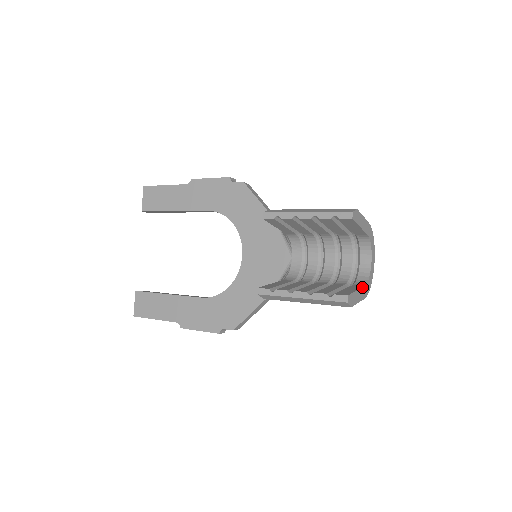
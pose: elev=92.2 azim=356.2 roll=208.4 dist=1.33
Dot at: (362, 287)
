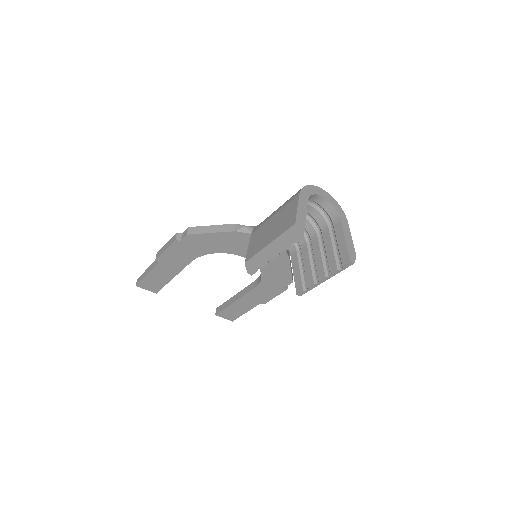
Dot at: (342, 226)
